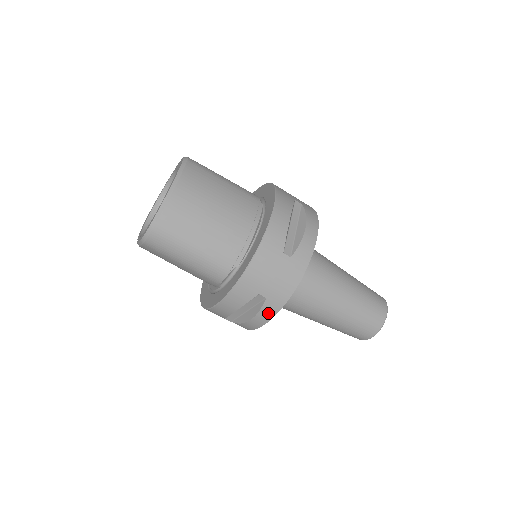
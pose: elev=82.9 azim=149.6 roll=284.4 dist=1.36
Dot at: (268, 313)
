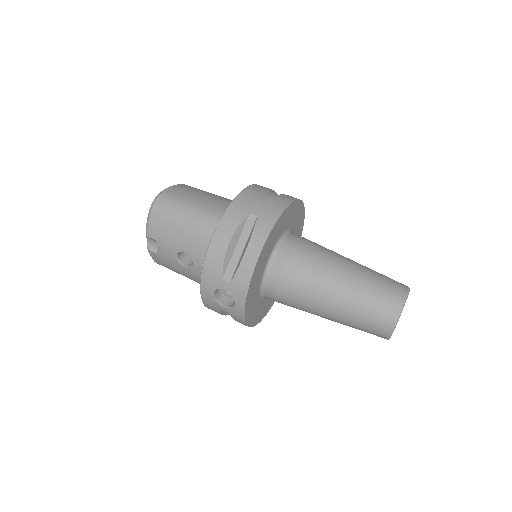
Dot at: (262, 233)
